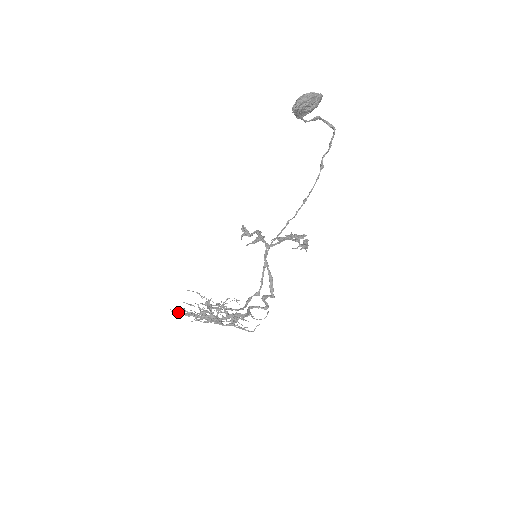
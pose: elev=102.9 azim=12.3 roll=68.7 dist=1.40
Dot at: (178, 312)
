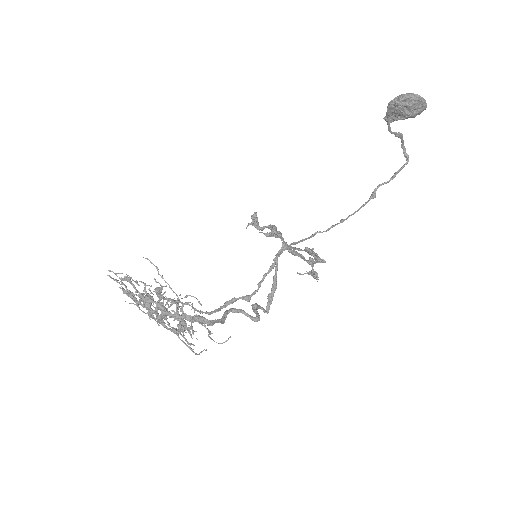
Dot at: (117, 280)
